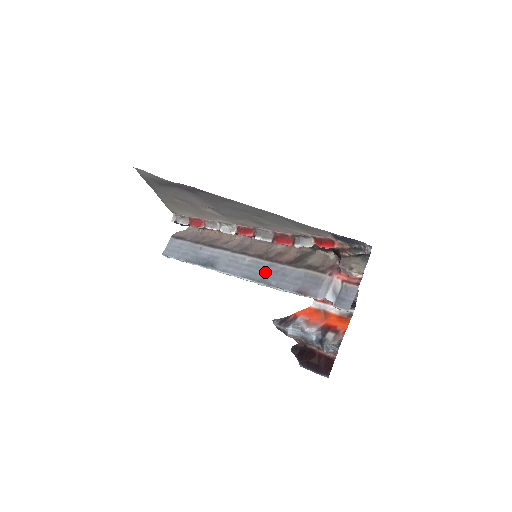
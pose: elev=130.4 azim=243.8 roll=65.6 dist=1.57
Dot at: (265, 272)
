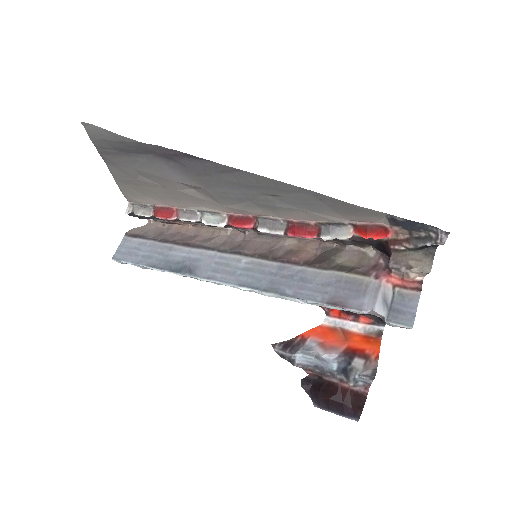
Dot at: (274, 277)
